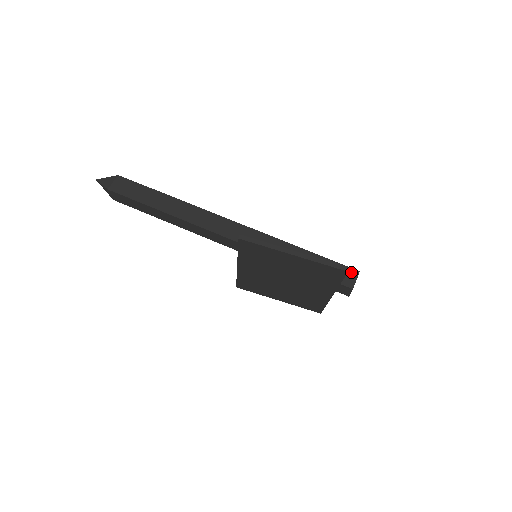
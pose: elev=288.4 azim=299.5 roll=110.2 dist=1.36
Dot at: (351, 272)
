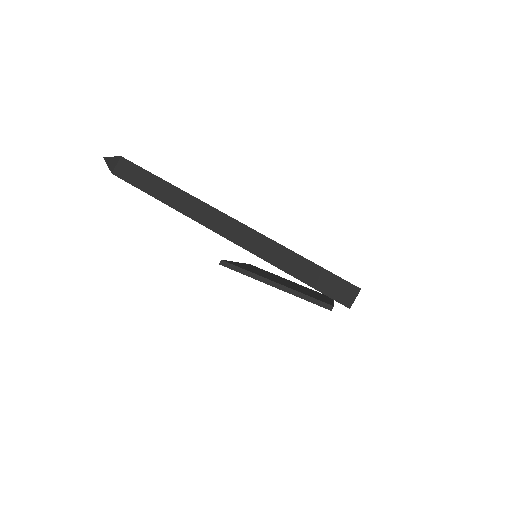
Dot at: (351, 289)
